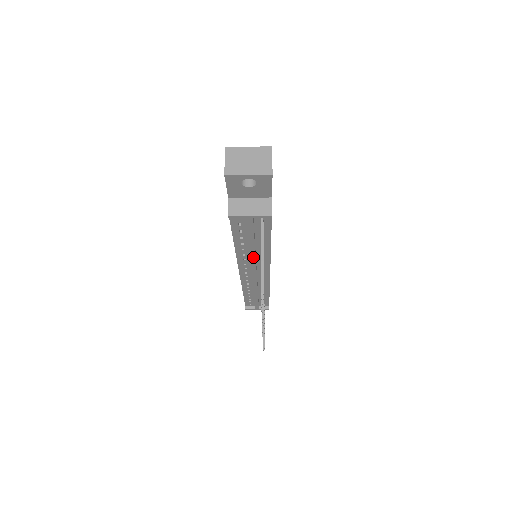
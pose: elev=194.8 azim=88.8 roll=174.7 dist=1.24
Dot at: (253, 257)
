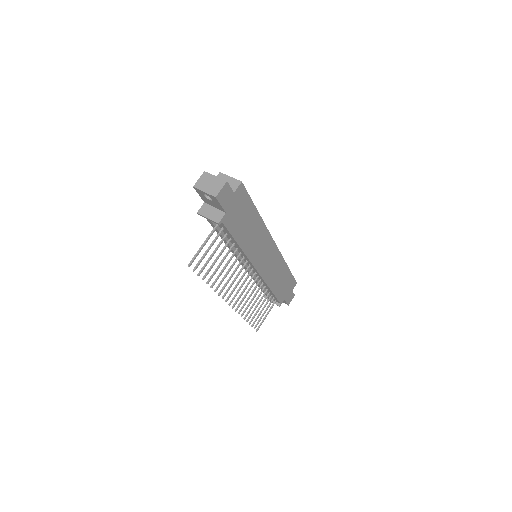
Dot at: (233, 251)
